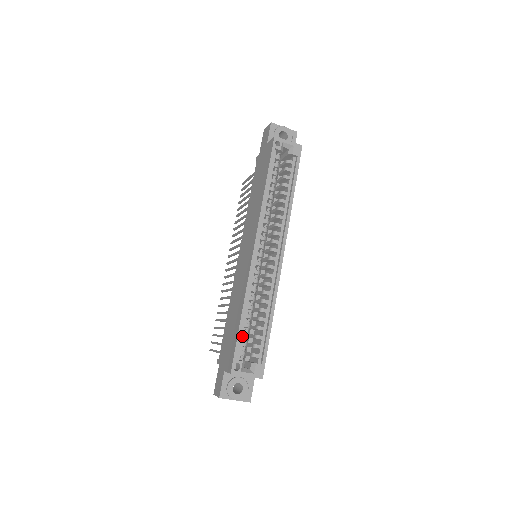
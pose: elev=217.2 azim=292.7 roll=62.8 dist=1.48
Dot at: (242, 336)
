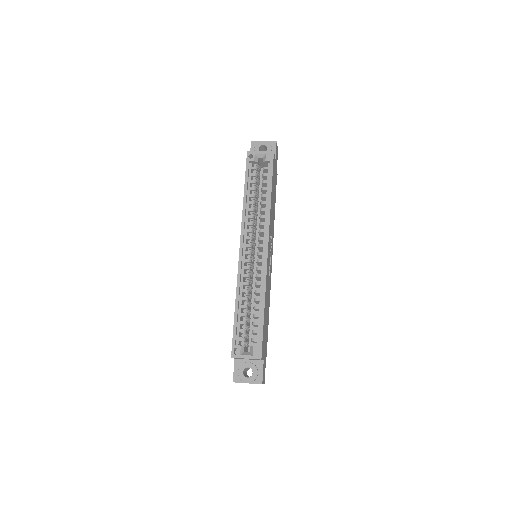
Dot at: (239, 324)
